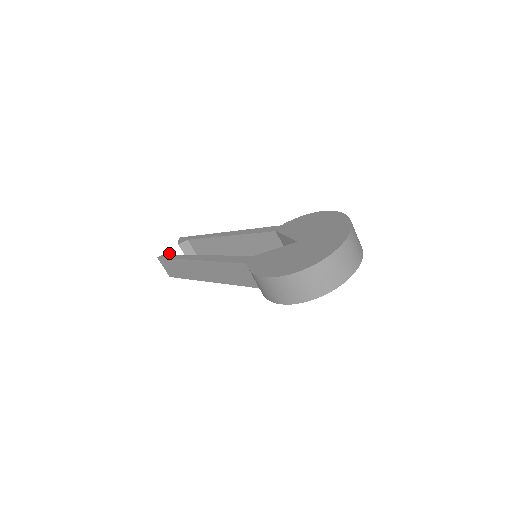
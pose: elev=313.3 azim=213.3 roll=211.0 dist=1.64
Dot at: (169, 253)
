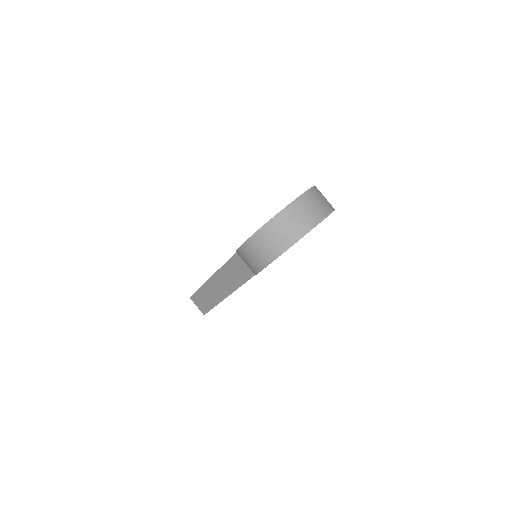
Dot at: occluded
